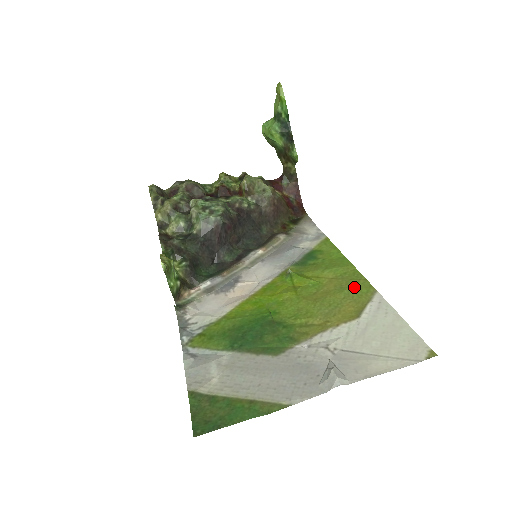
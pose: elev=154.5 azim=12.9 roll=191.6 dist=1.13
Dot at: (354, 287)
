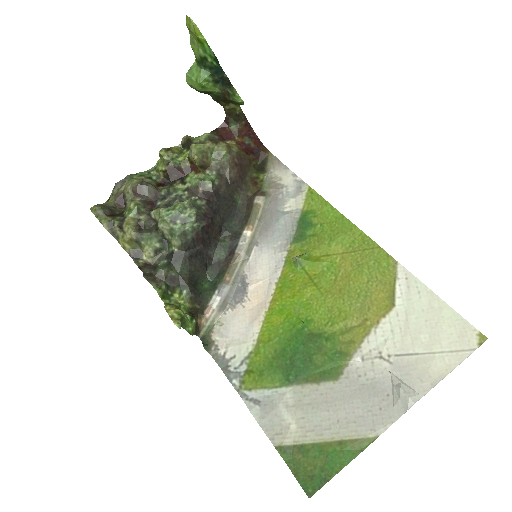
Dot at: (372, 262)
